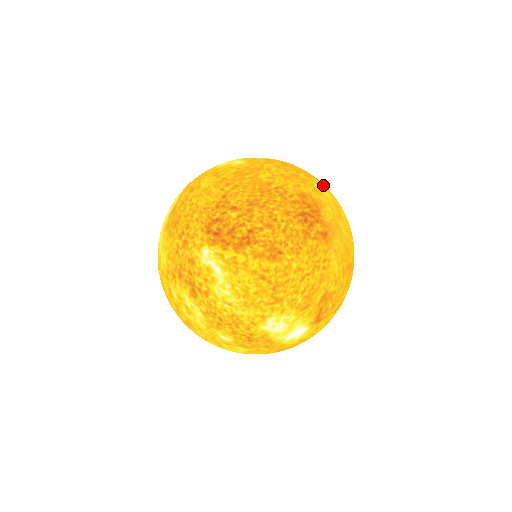
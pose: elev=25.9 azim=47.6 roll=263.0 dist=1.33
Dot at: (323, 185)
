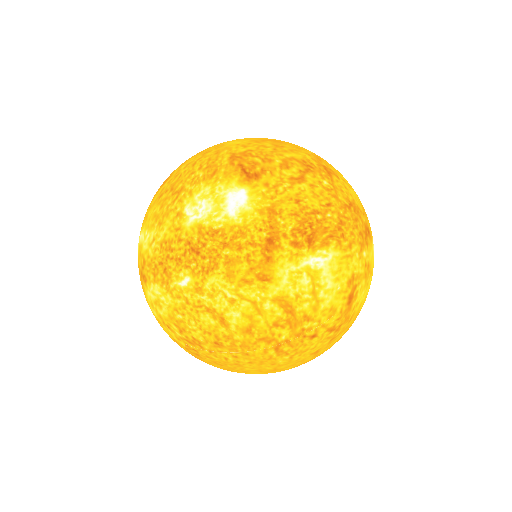
Dot at: occluded
